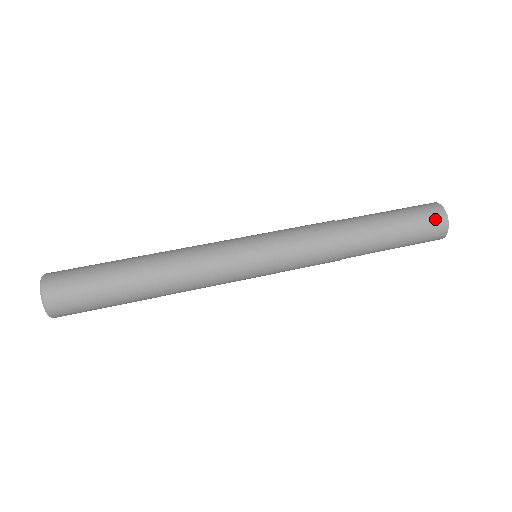
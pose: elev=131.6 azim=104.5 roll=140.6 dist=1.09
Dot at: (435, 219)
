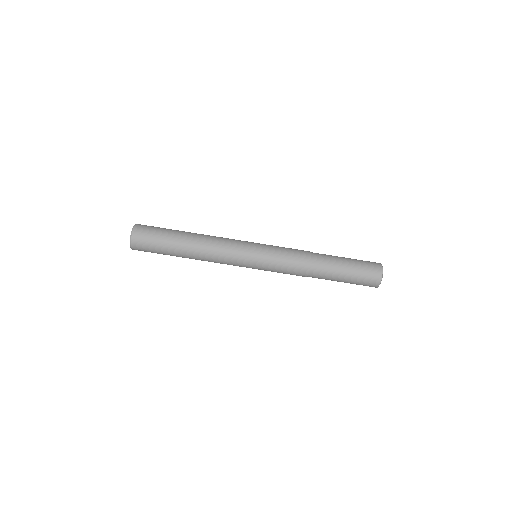
Dot at: (370, 285)
